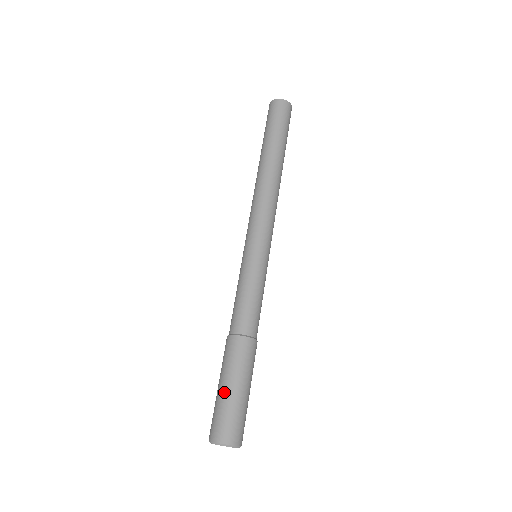
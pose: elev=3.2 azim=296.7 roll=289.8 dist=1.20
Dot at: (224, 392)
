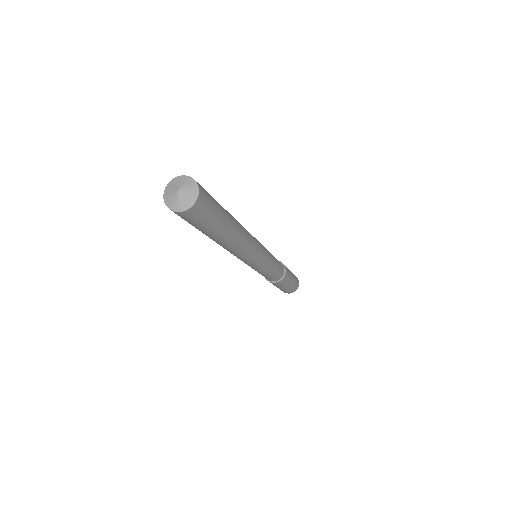
Dot at: occluded
